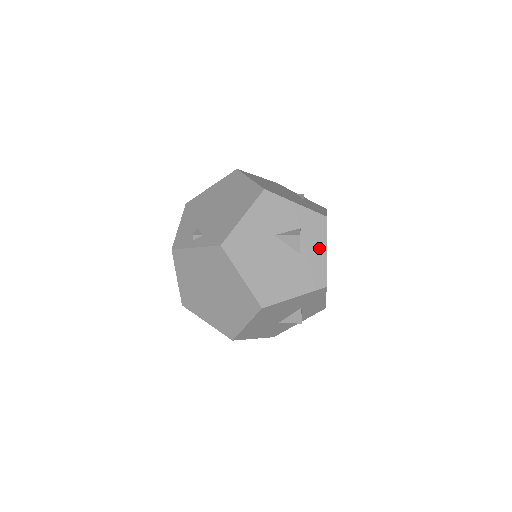
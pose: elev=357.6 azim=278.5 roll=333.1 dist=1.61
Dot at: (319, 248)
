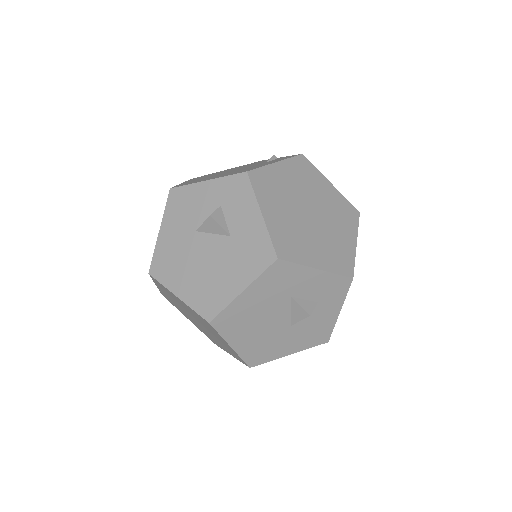
Dot at: (250, 215)
